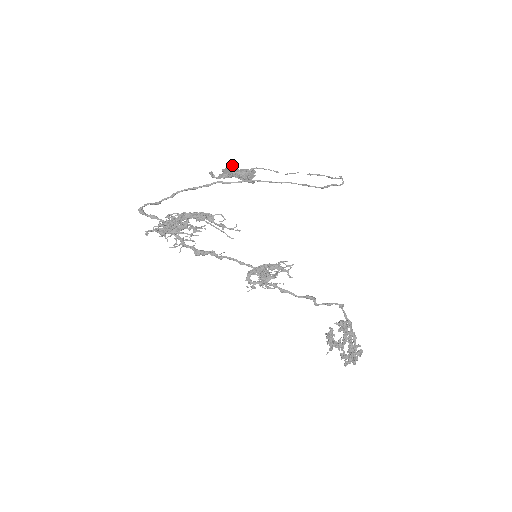
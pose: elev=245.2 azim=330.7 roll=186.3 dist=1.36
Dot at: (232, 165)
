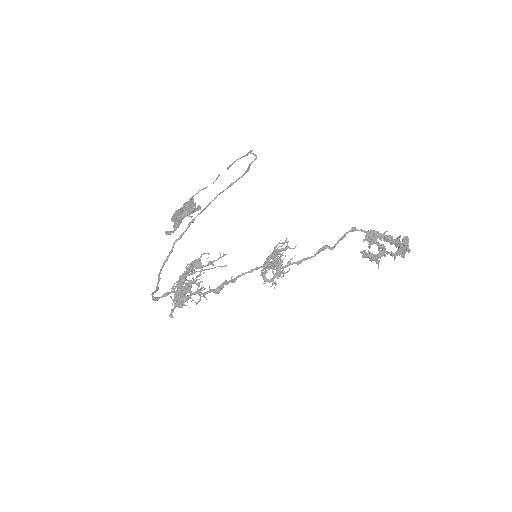
Dot at: (172, 216)
